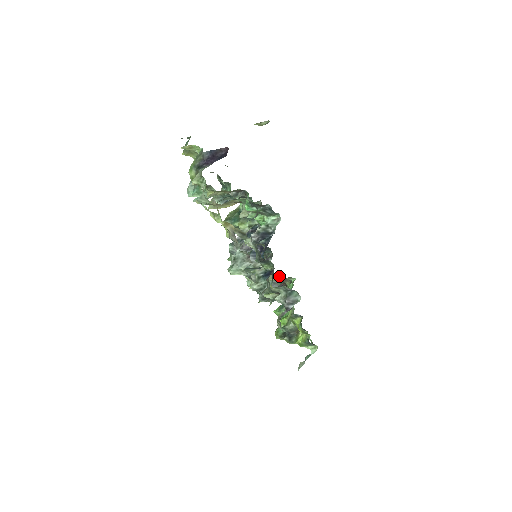
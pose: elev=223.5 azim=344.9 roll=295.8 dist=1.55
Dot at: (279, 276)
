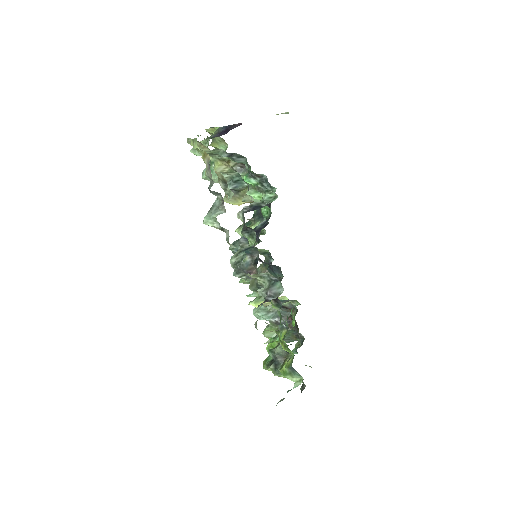
Dot at: occluded
